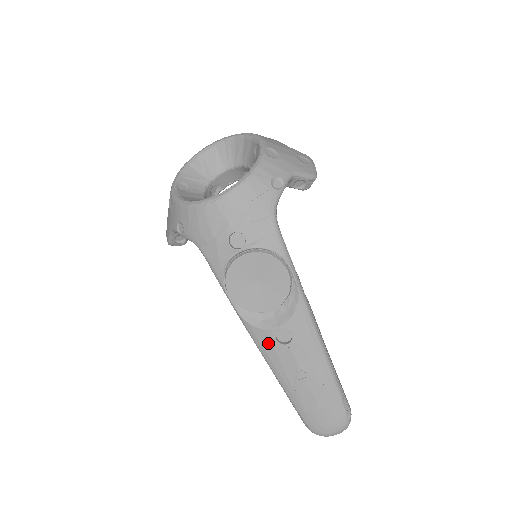
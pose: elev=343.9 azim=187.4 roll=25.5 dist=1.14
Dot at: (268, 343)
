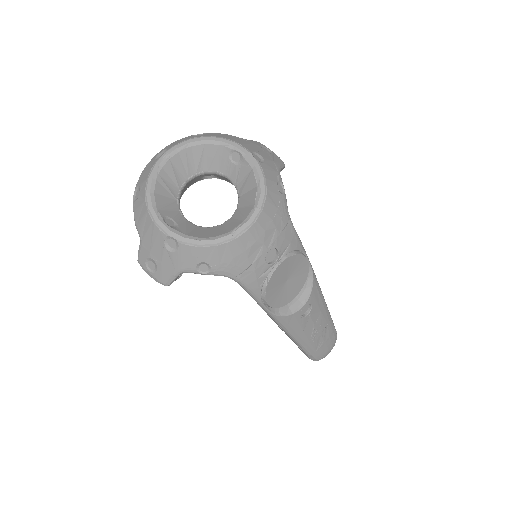
Dot at: (295, 322)
